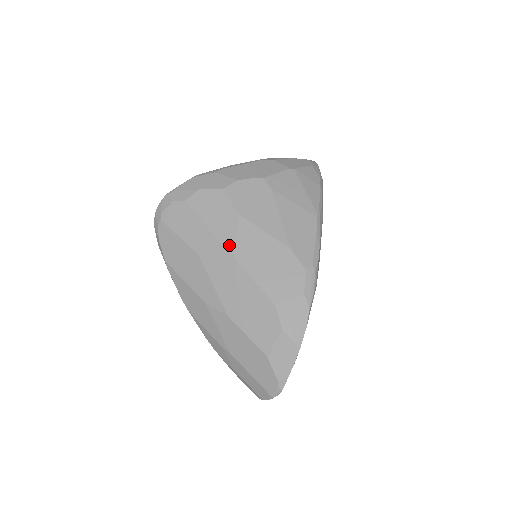
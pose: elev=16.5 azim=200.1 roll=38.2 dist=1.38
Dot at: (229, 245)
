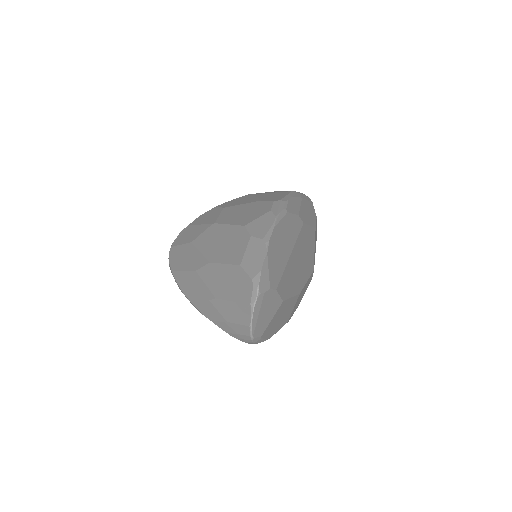
Dot at: (213, 221)
